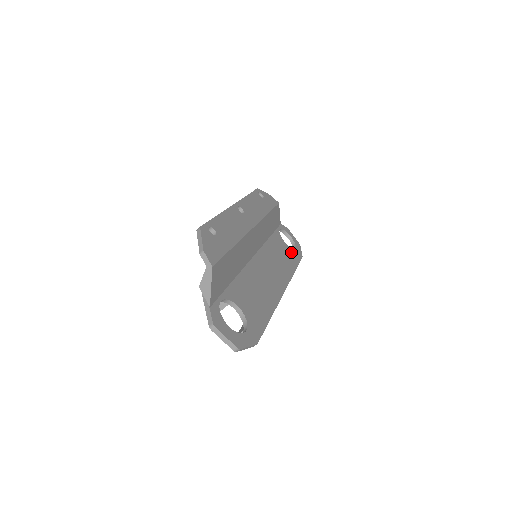
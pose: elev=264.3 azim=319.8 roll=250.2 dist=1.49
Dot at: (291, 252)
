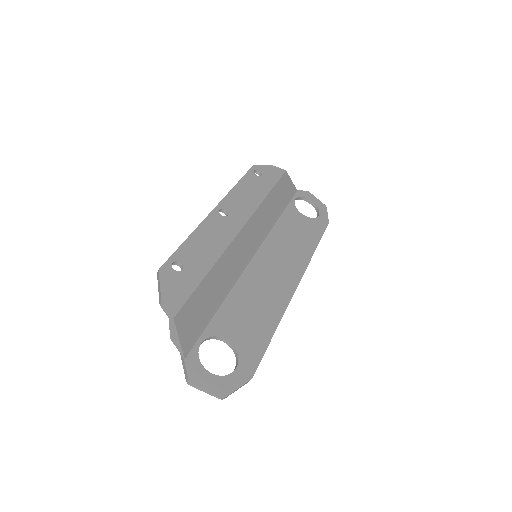
Dot at: (311, 224)
